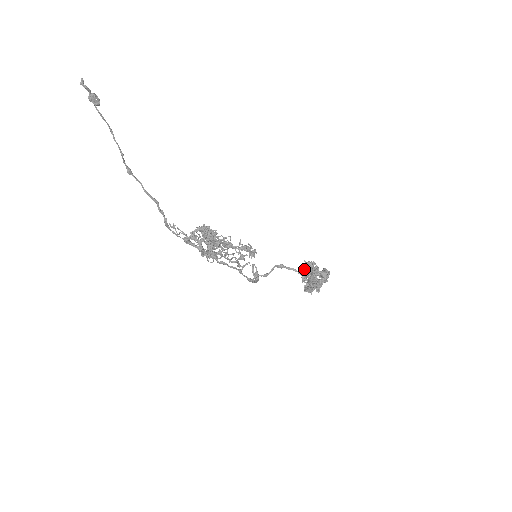
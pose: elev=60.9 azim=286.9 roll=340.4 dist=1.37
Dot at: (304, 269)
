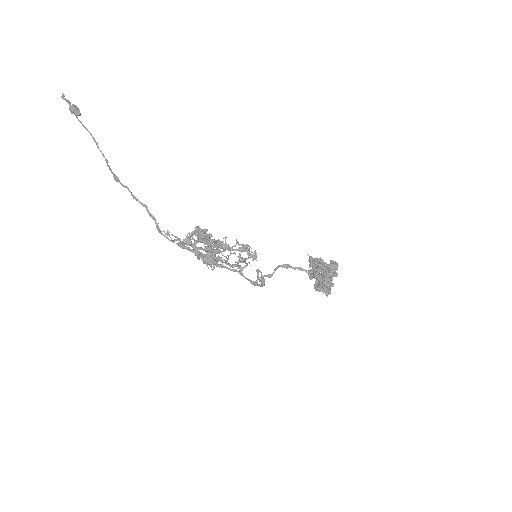
Dot at: (310, 264)
